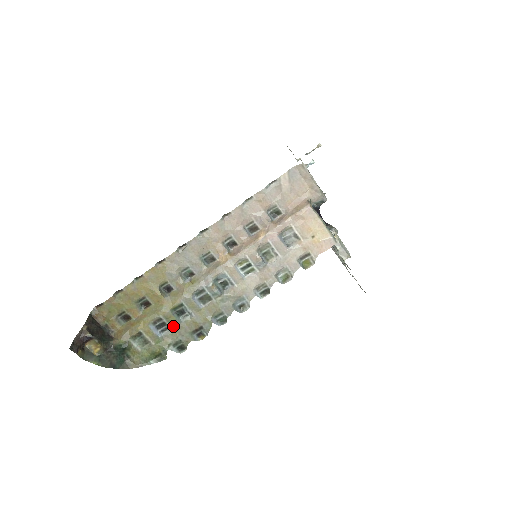
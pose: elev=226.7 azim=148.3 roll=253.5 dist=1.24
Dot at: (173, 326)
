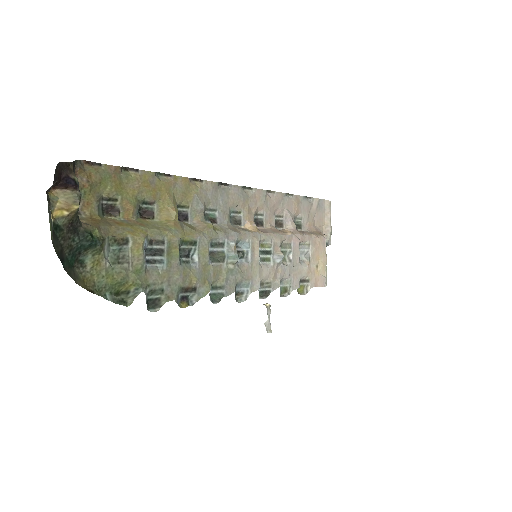
Dot at: (169, 263)
